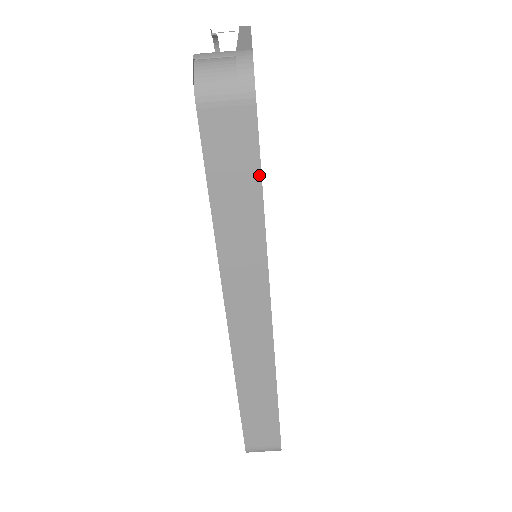
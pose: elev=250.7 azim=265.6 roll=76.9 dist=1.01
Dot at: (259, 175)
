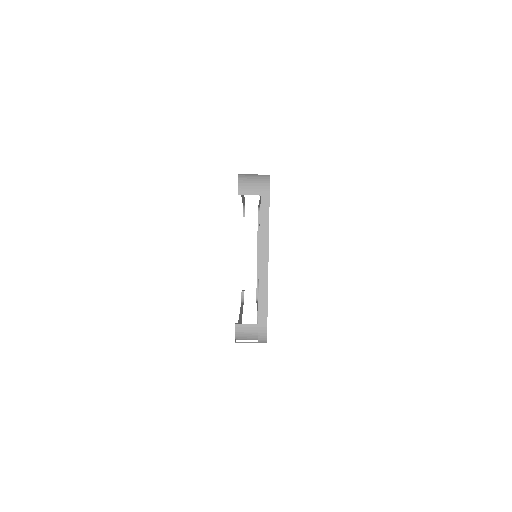
Dot at: occluded
